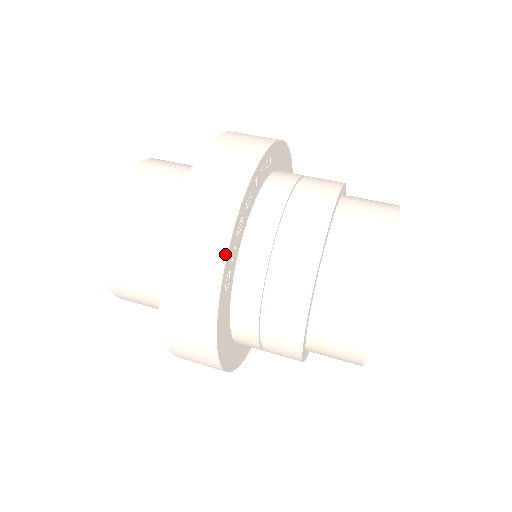
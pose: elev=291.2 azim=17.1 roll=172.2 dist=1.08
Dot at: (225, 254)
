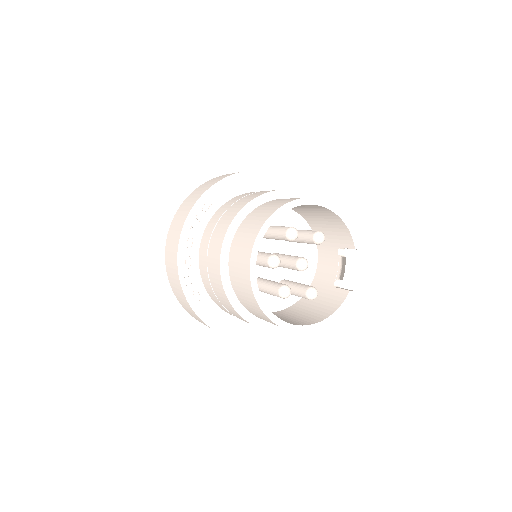
Dot at: (180, 283)
